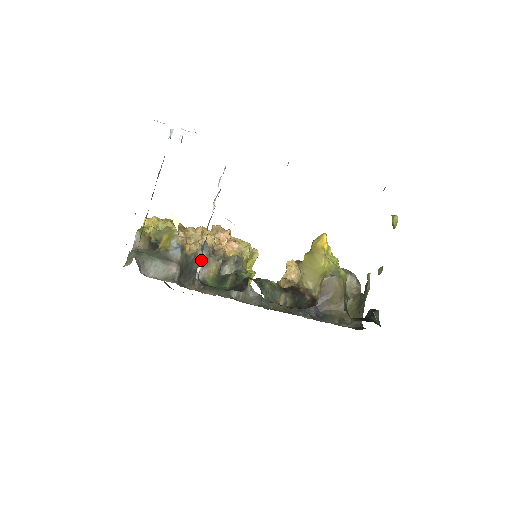
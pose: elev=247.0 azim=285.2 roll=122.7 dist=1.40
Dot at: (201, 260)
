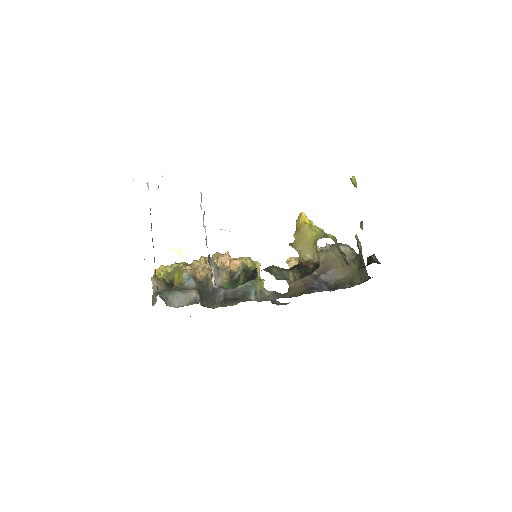
Dot at: (212, 272)
